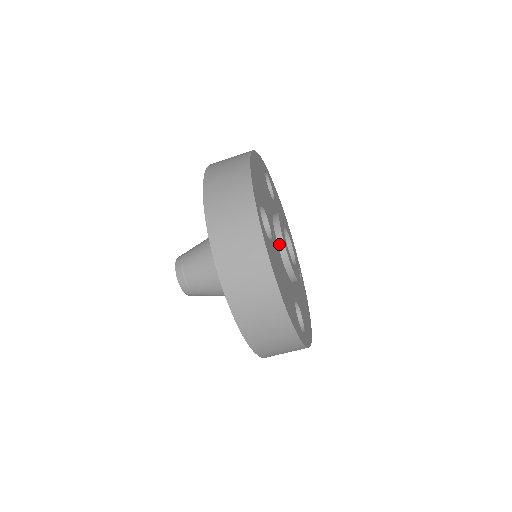
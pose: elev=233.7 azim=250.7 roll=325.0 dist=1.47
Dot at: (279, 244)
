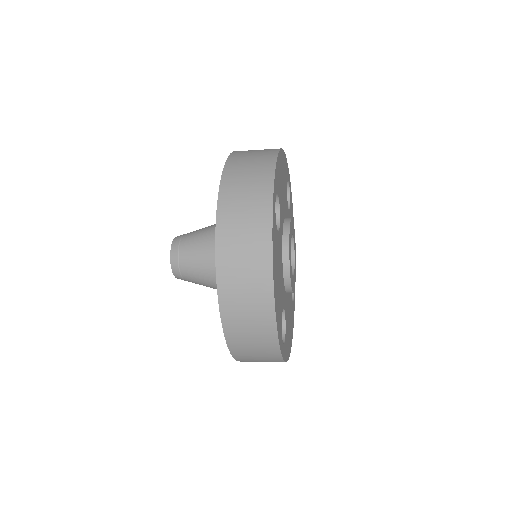
Dot at: (287, 292)
